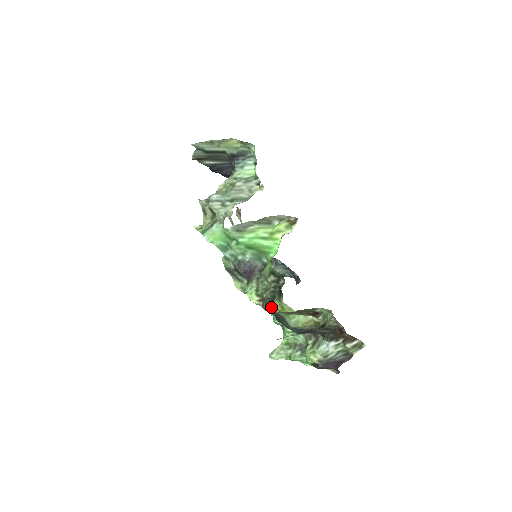
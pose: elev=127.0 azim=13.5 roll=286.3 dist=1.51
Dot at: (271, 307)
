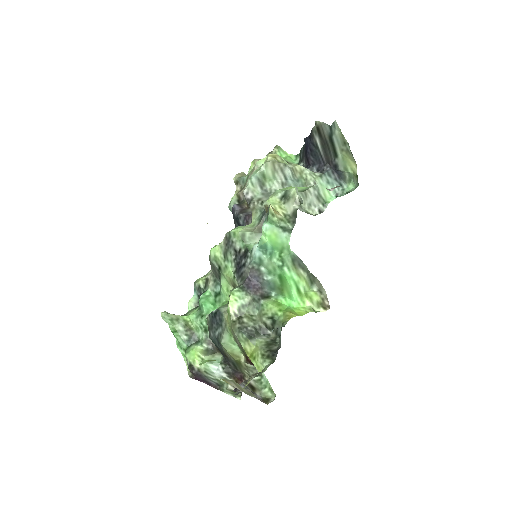
Dot at: (242, 338)
